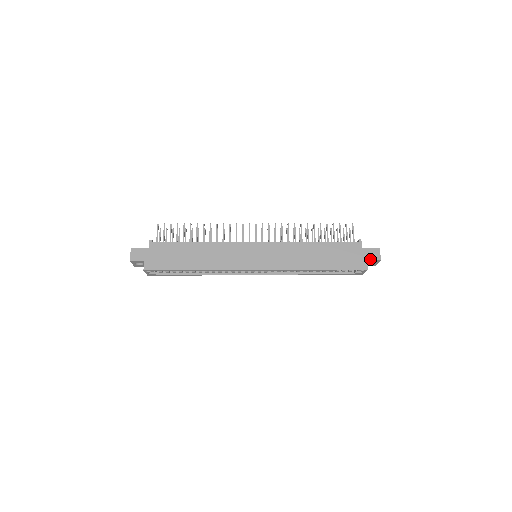
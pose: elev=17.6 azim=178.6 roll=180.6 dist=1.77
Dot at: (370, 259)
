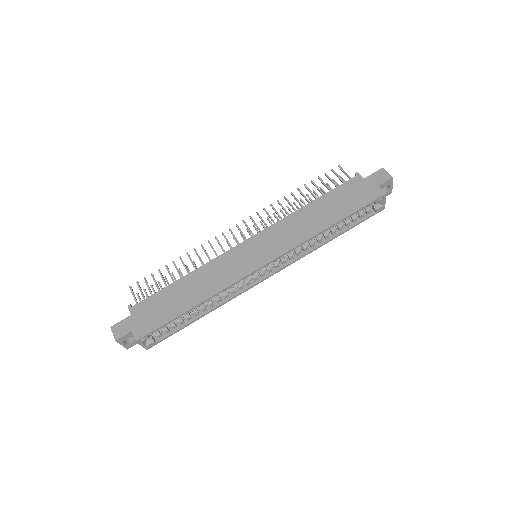
Dot at: (380, 183)
